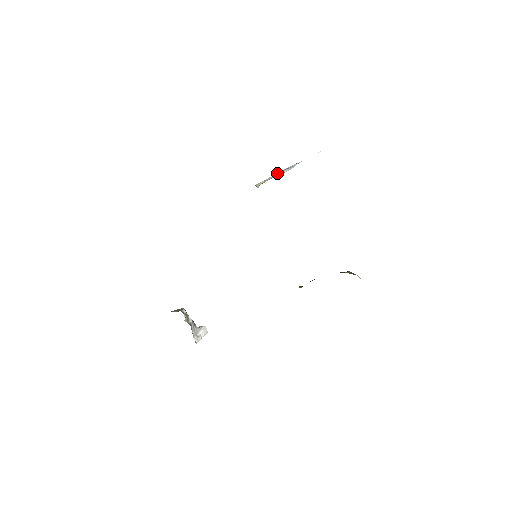
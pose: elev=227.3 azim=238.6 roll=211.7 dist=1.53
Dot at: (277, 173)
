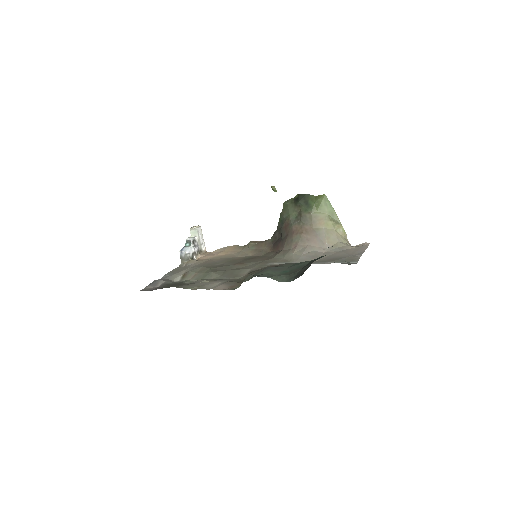
Dot at: occluded
